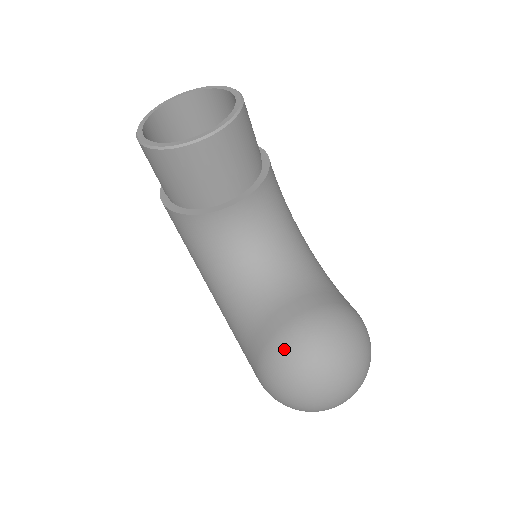
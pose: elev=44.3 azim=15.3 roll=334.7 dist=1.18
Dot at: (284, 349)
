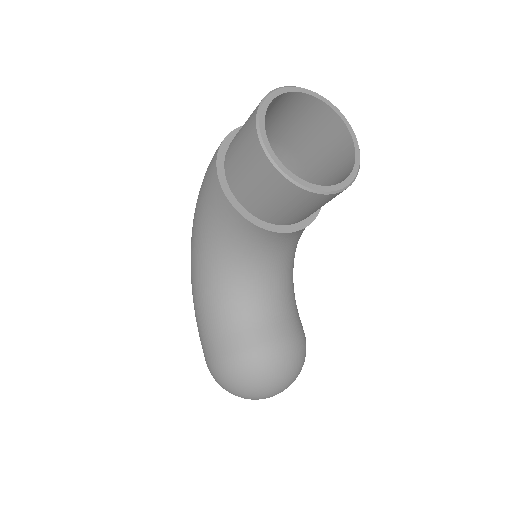
Dot at: (259, 363)
